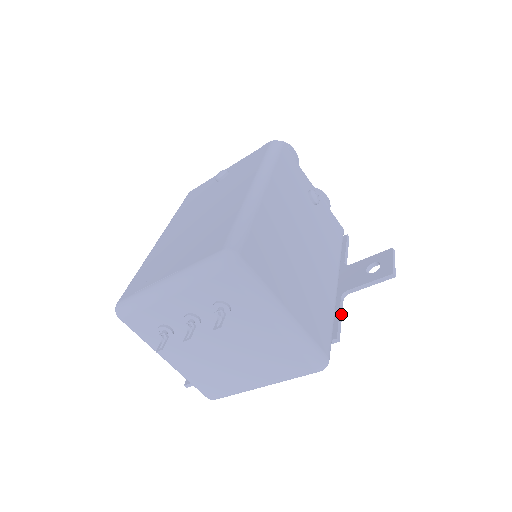
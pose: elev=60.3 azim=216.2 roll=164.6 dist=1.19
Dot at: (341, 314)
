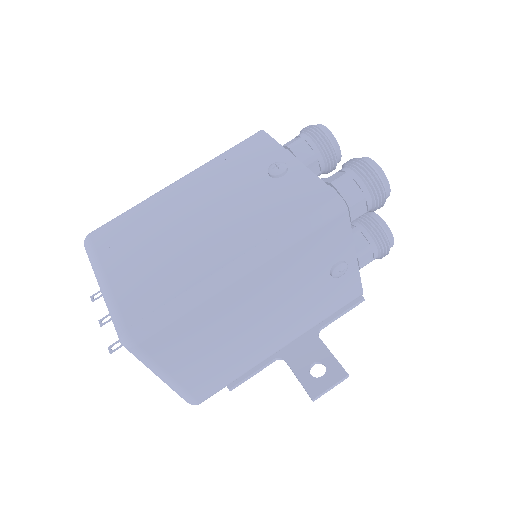
Dot at: (259, 371)
